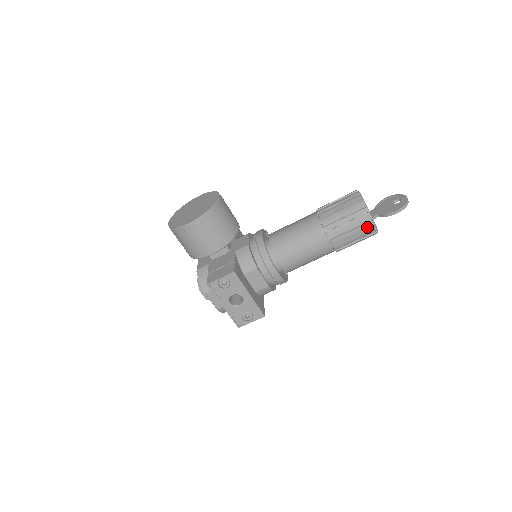
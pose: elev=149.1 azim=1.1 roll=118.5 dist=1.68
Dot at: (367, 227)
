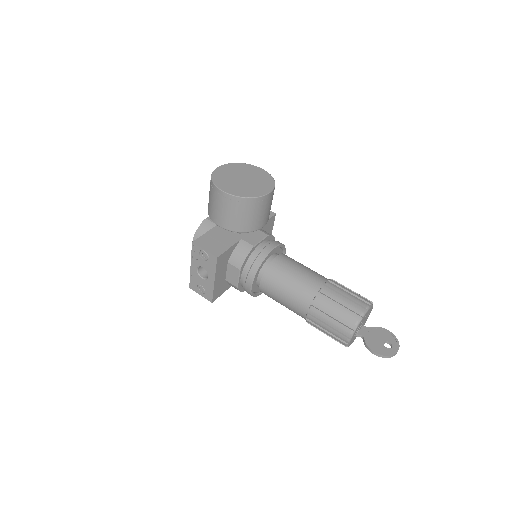
Dot at: (342, 337)
